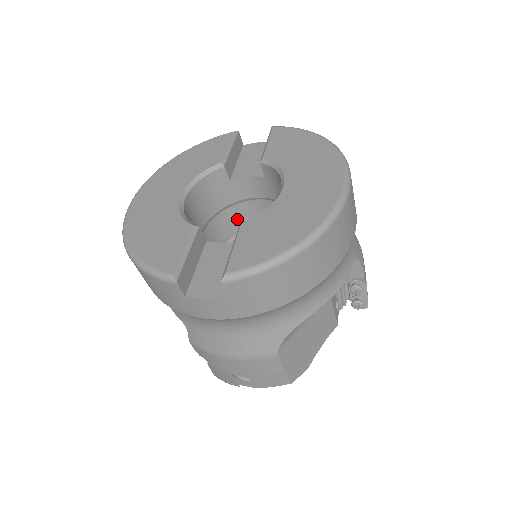
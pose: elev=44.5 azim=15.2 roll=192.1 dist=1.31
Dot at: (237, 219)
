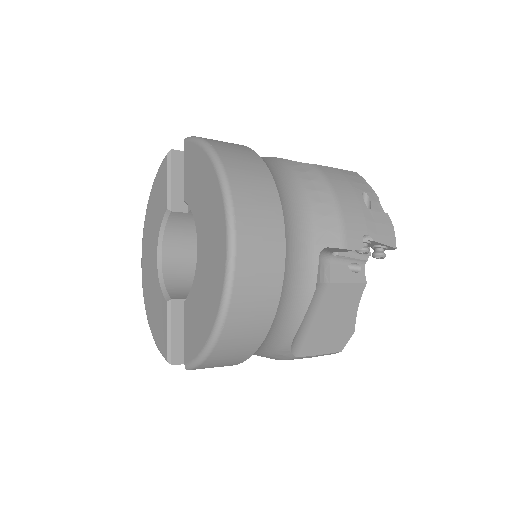
Dot at: occluded
